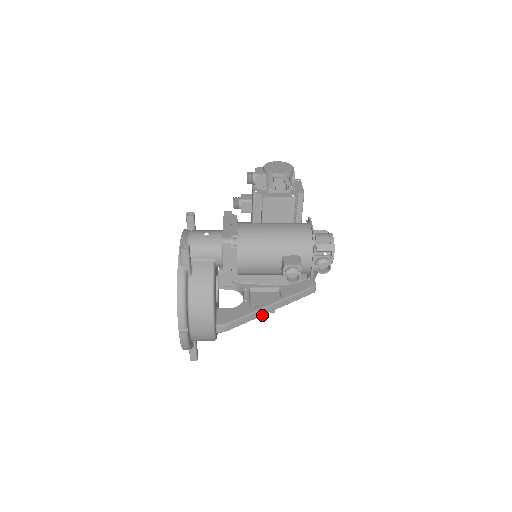
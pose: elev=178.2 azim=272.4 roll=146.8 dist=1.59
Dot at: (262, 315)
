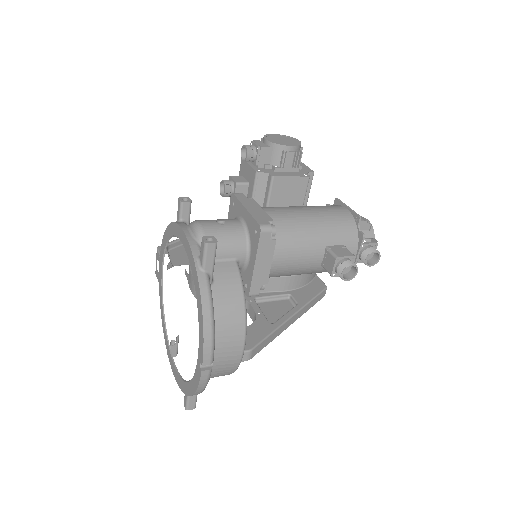
Dot at: occluded
